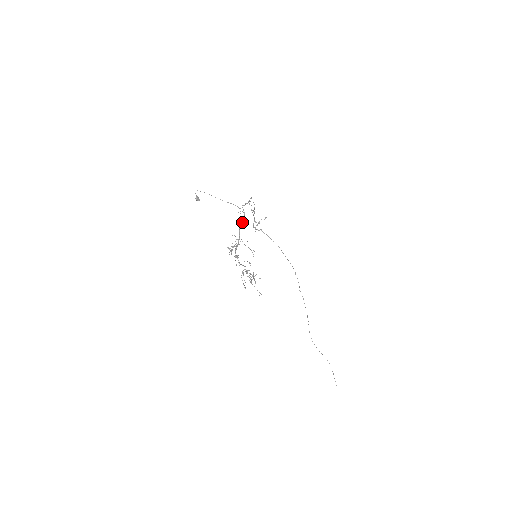
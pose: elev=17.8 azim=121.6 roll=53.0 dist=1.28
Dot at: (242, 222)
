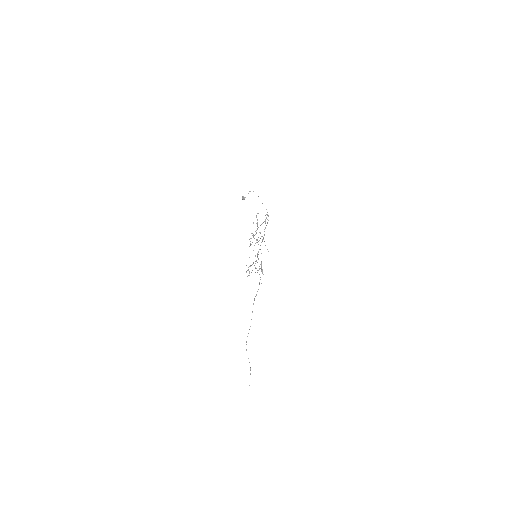
Dot at: occluded
